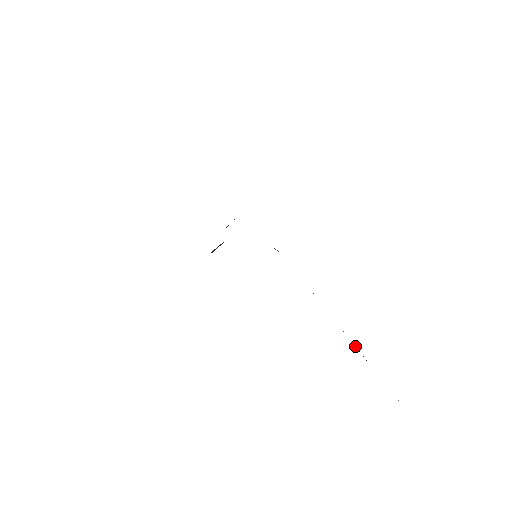
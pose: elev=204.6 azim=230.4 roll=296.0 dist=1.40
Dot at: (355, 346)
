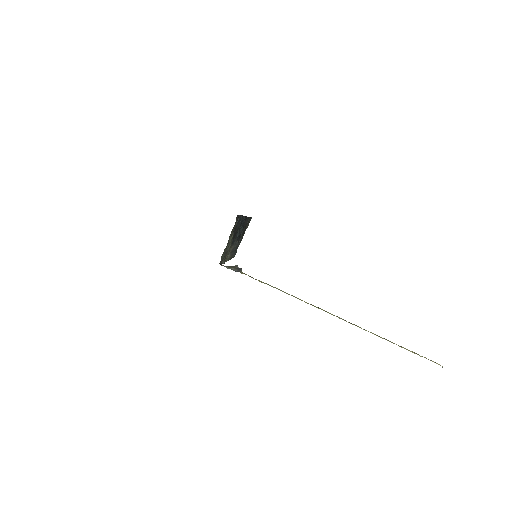
Dot at: occluded
